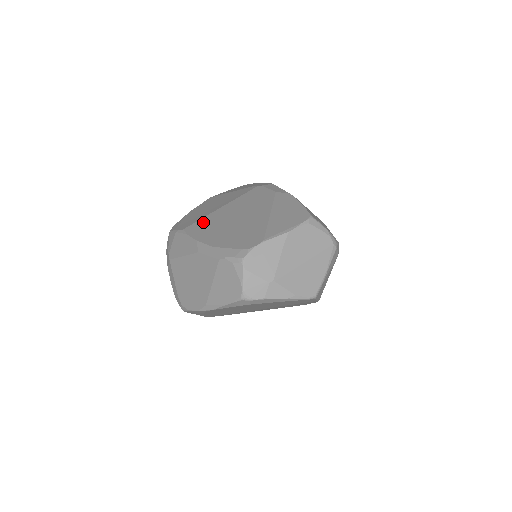
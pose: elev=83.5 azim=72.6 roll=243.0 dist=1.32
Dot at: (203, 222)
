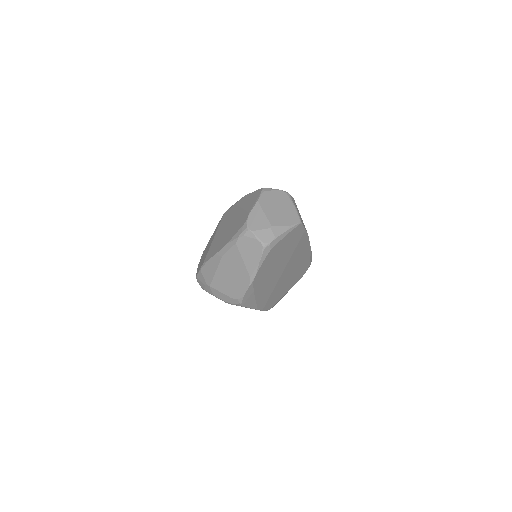
Dot at: (211, 250)
